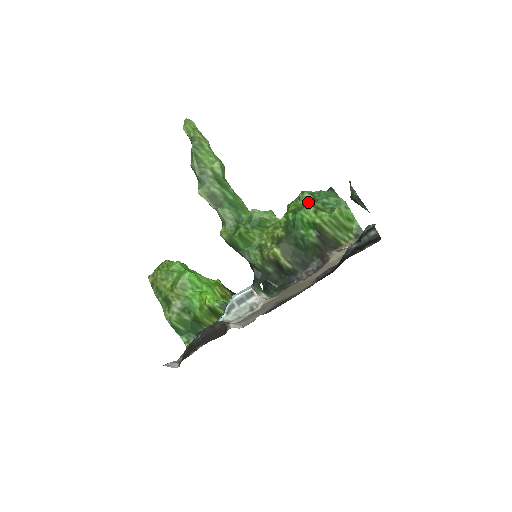
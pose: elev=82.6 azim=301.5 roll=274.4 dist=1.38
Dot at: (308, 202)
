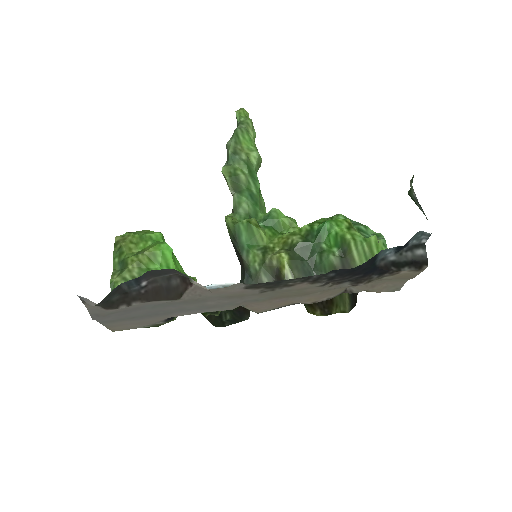
Dot at: occluded
